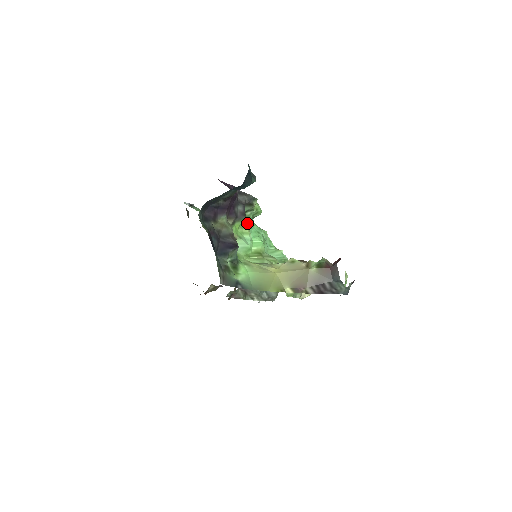
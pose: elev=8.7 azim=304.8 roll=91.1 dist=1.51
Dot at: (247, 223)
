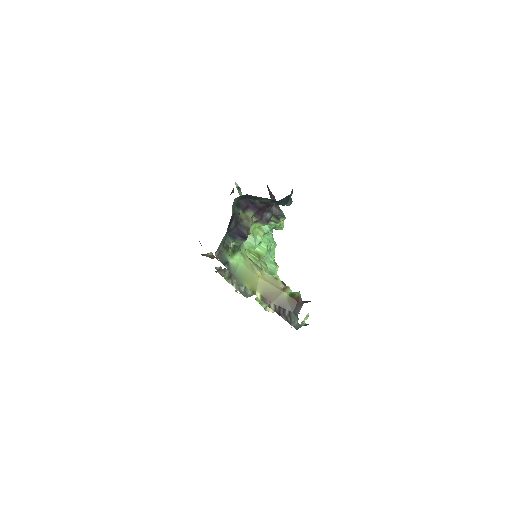
Dot at: (266, 229)
